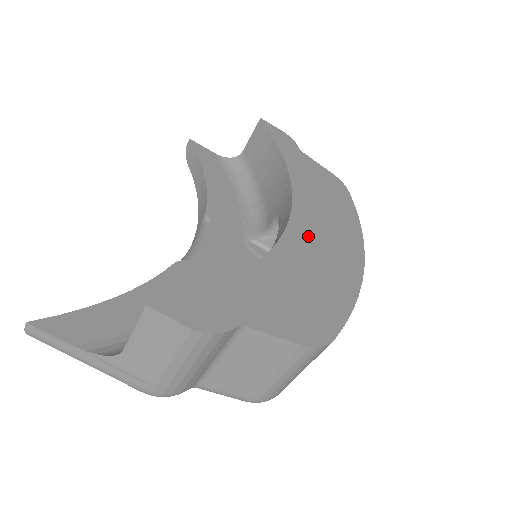
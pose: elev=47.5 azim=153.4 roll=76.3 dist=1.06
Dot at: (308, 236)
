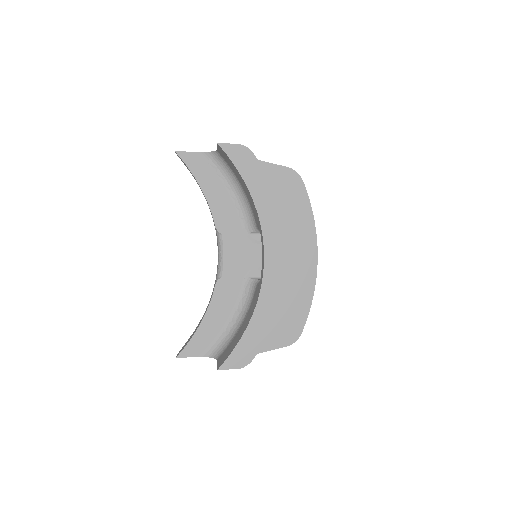
Dot at: (278, 265)
